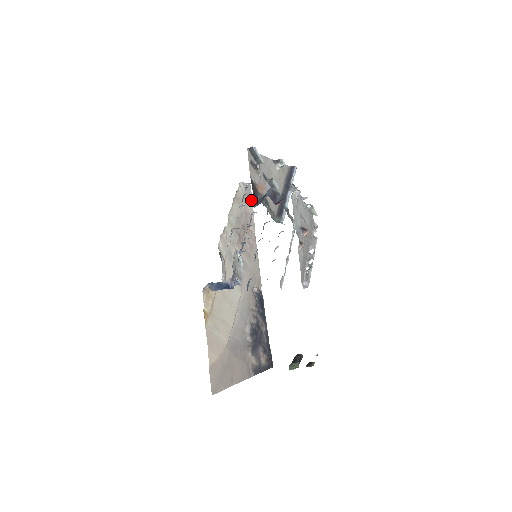
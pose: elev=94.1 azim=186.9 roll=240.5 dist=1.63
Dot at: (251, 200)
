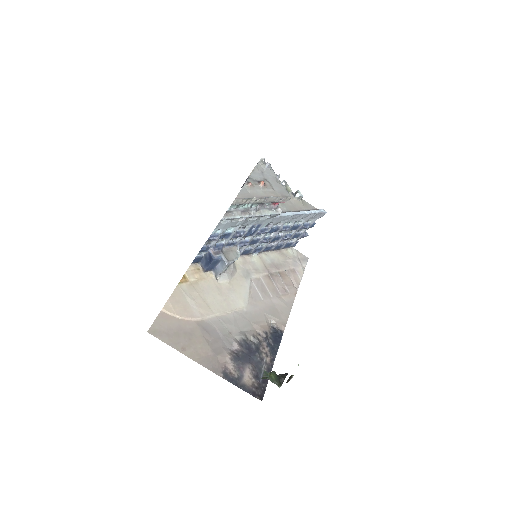
Dot at: (304, 268)
